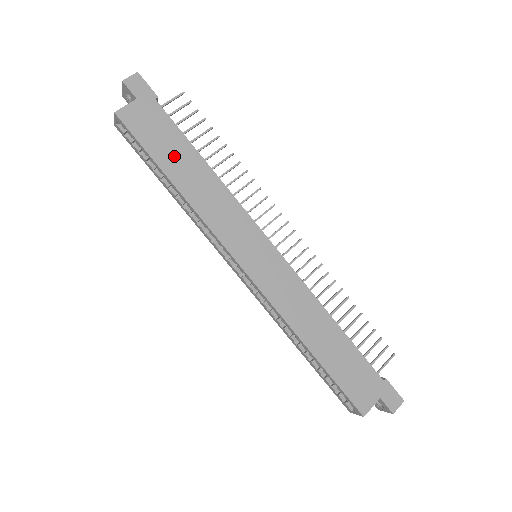
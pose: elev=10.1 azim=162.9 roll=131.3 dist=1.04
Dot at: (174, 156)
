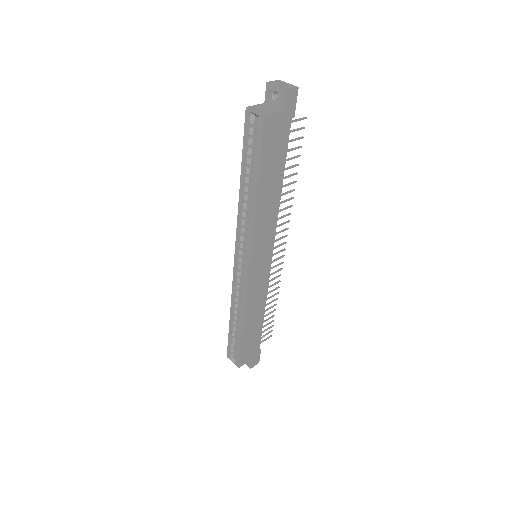
Dot at: (271, 171)
